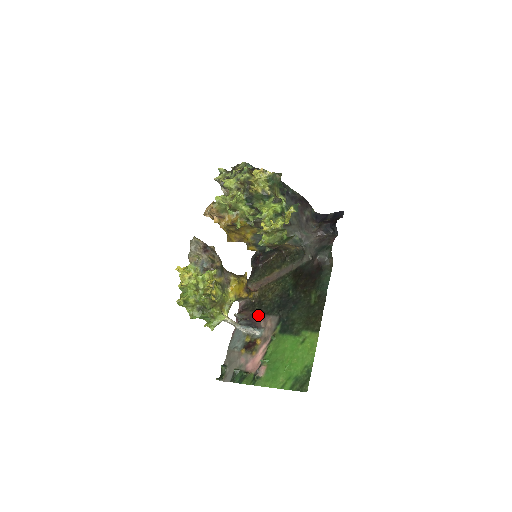
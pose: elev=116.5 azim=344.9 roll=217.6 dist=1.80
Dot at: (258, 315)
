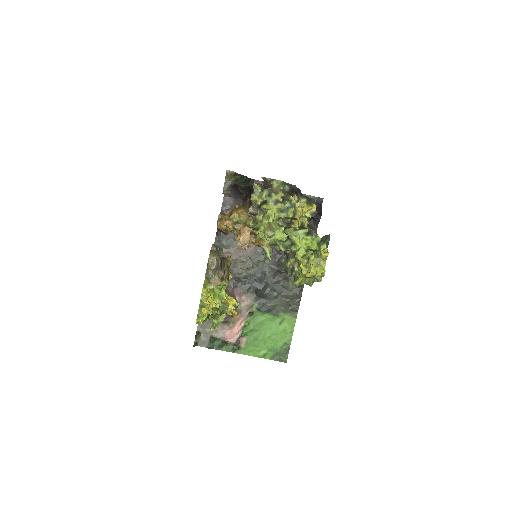
Dot at: (232, 289)
